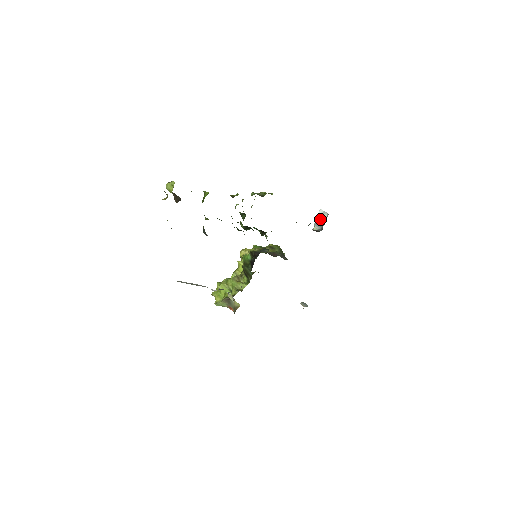
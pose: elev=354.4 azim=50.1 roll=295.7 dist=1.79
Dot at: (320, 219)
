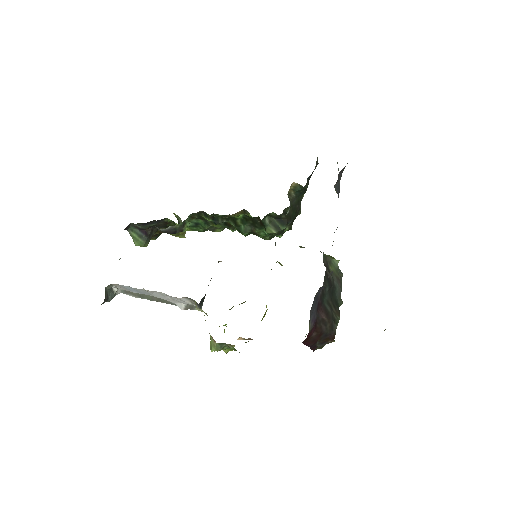
Dot at: (337, 163)
